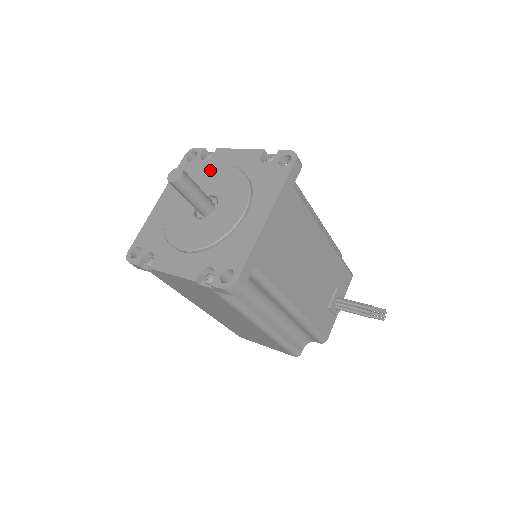
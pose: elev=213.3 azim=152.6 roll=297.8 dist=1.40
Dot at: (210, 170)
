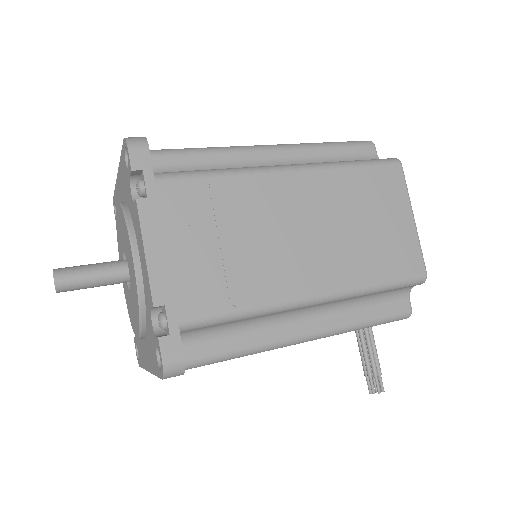
Dot at: (127, 234)
